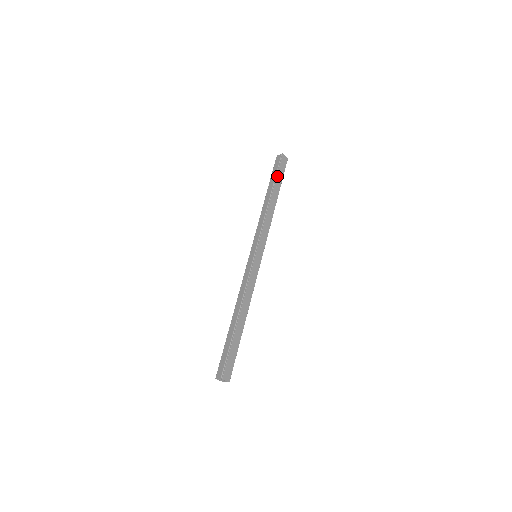
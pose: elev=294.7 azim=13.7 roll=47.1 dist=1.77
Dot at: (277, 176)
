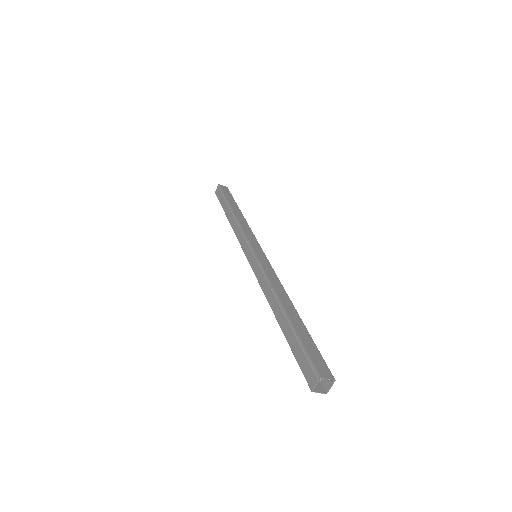
Dot at: (226, 197)
